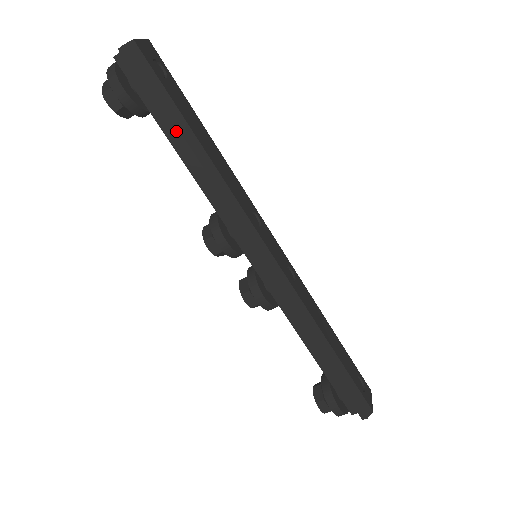
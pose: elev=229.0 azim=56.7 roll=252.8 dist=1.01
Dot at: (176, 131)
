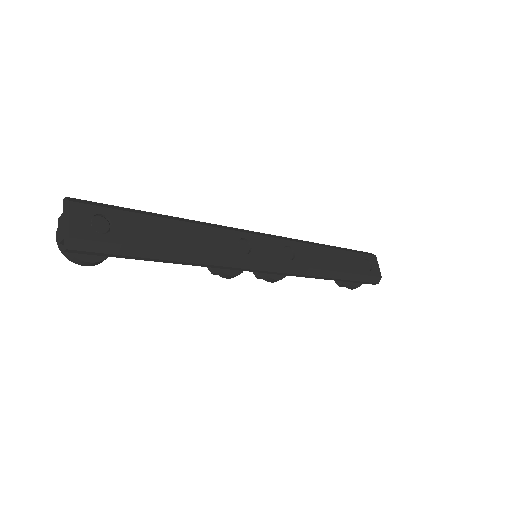
Dot at: (152, 260)
